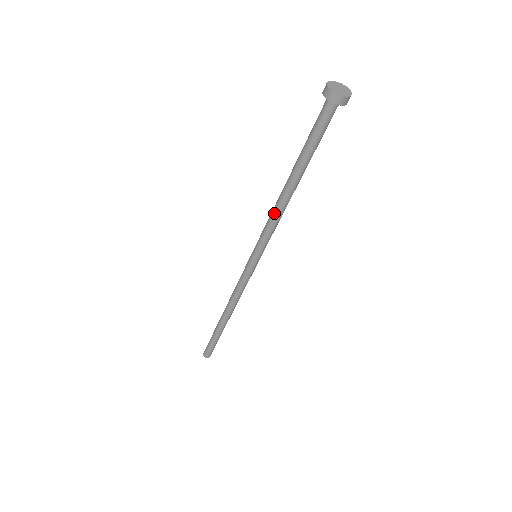
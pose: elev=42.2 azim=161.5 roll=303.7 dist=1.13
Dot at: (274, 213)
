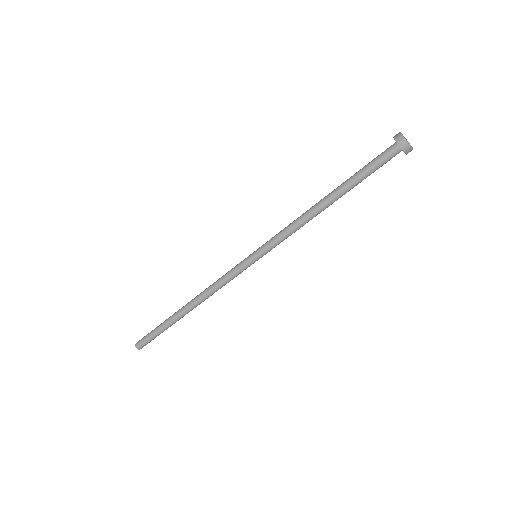
Dot at: (298, 218)
